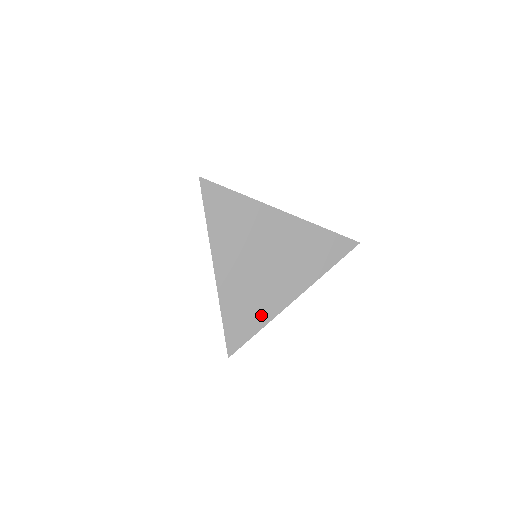
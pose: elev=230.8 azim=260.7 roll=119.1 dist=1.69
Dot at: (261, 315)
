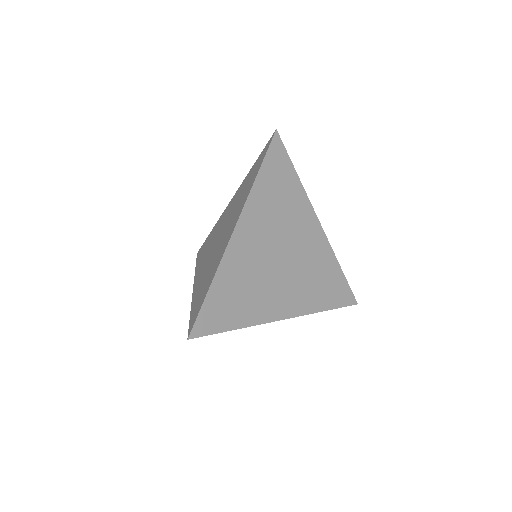
Dot at: (247, 312)
